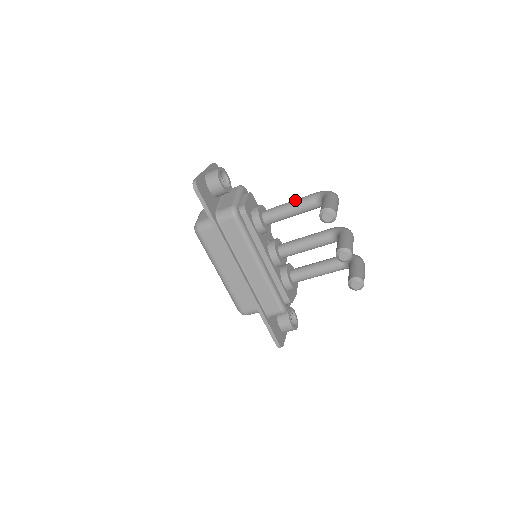
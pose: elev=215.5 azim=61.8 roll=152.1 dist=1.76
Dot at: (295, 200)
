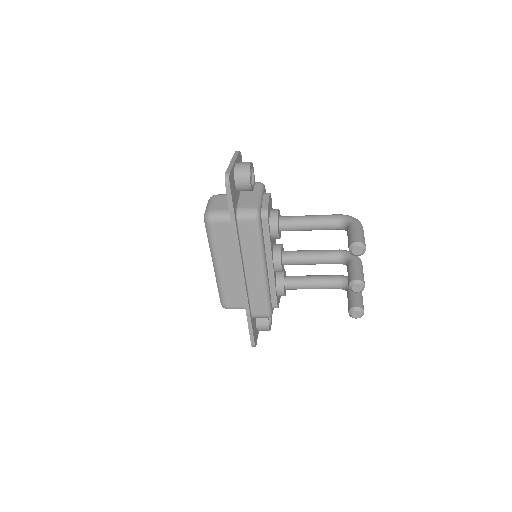
Dot at: (317, 216)
